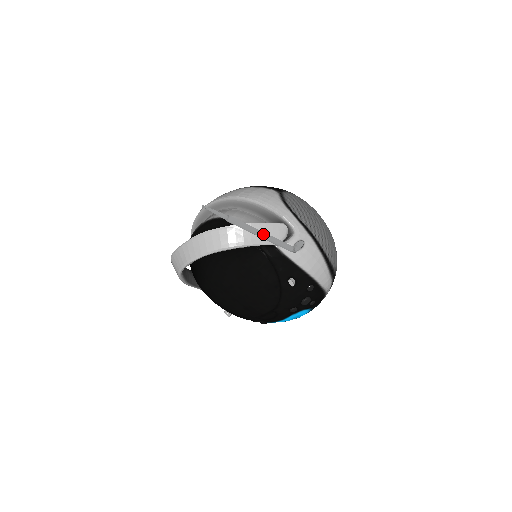
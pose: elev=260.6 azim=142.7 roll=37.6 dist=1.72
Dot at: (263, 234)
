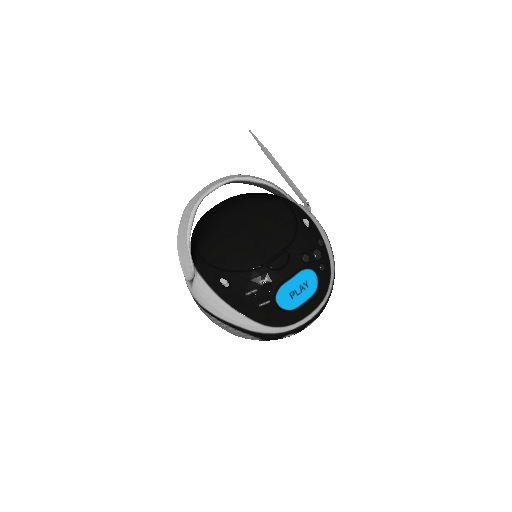
Dot at: occluded
